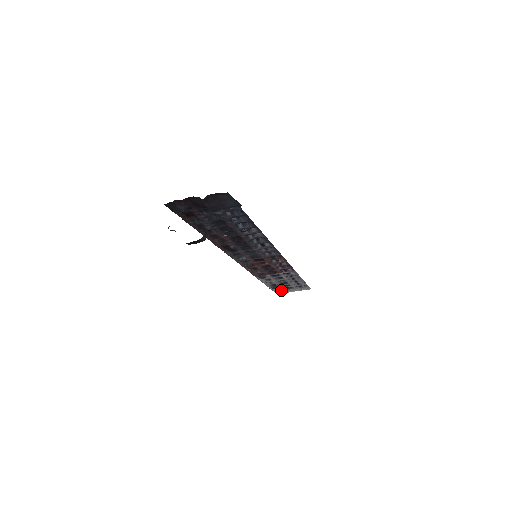
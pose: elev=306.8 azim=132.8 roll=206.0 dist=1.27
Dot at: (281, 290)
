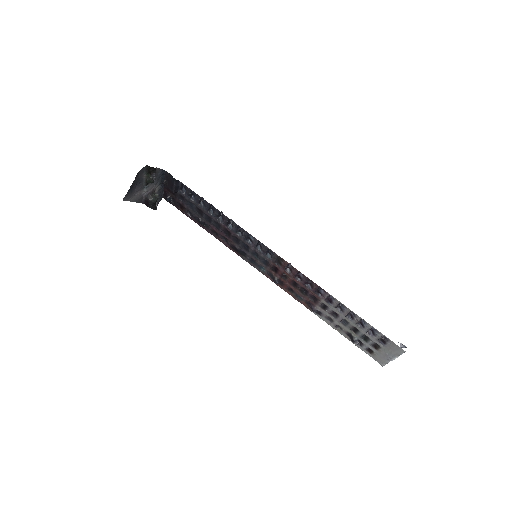
Dot at: (376, 354)
